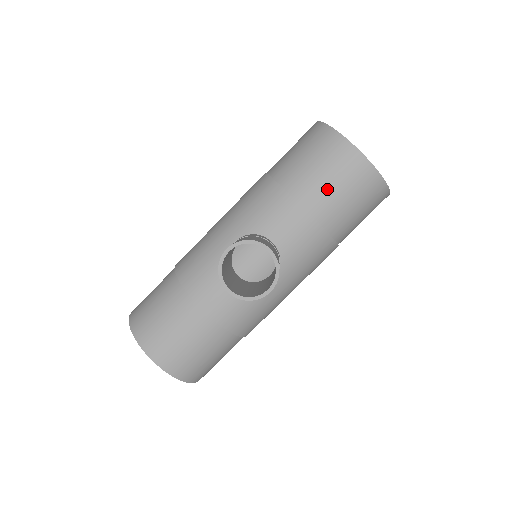
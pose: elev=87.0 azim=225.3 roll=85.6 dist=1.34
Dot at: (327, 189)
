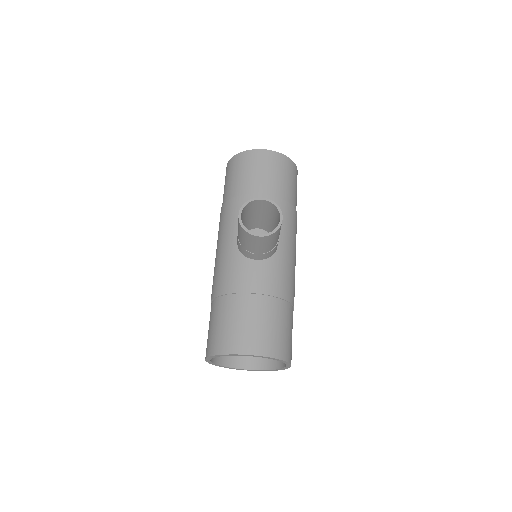
Dot at: (263, 177)
